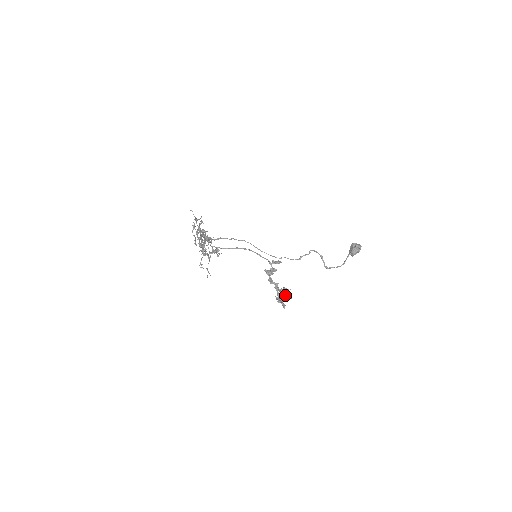
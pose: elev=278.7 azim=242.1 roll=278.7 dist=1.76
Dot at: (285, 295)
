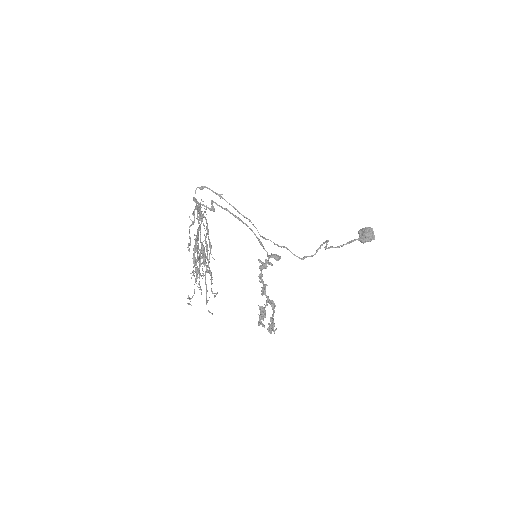
Dot at: (269, 329)
